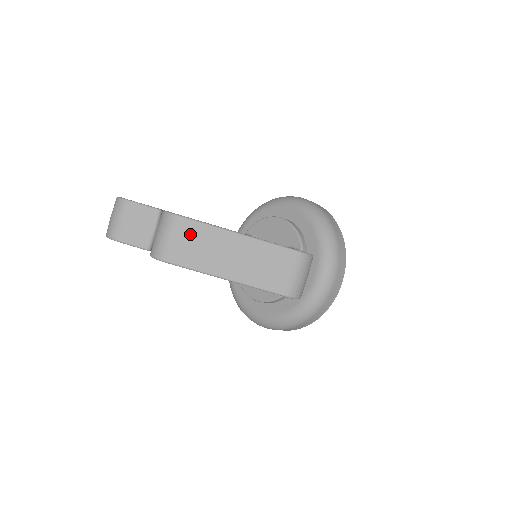
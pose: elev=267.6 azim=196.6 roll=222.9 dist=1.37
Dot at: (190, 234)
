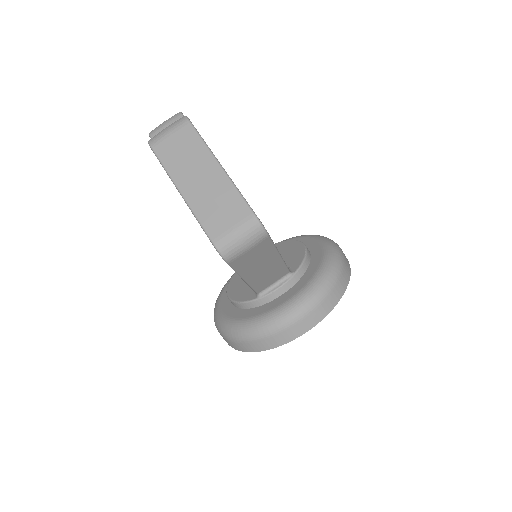
Dot at: (185, 139)
